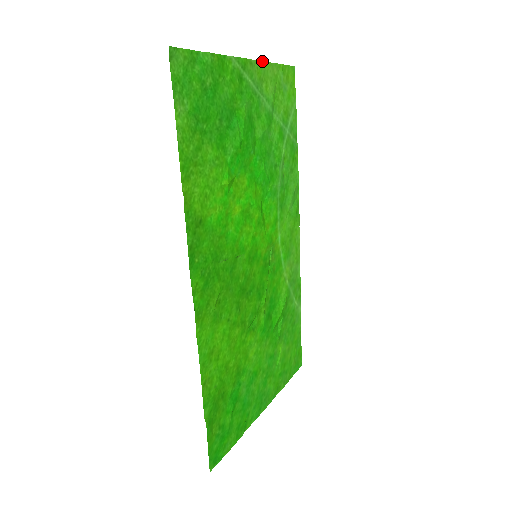
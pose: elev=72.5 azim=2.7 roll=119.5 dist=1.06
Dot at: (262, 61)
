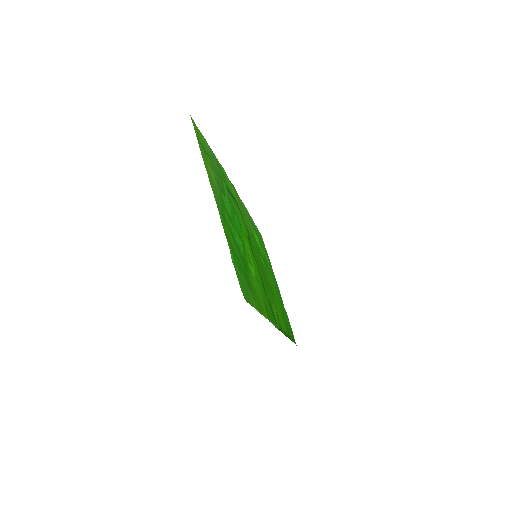
Dot at: occluded
